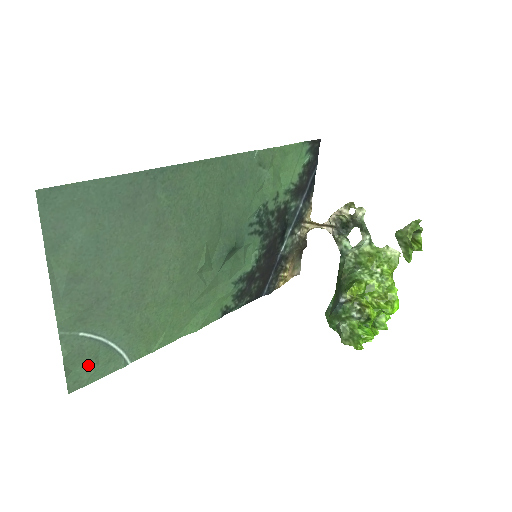
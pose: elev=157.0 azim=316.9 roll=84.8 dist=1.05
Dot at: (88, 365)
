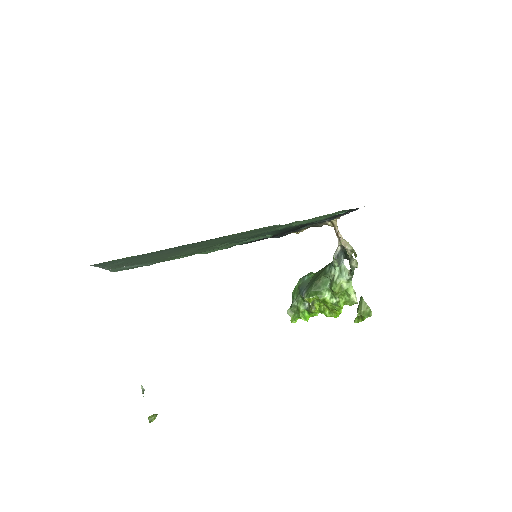
Dot at: occluded
